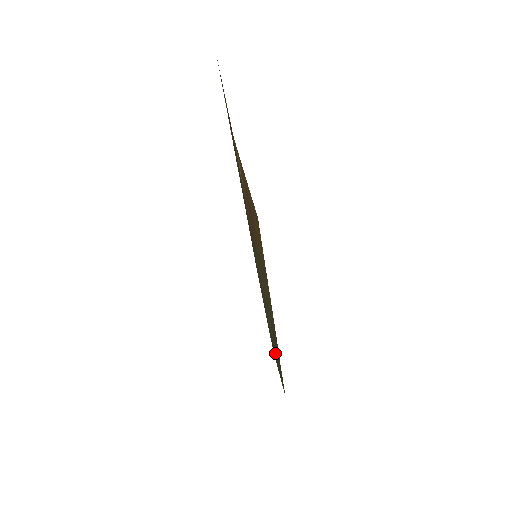
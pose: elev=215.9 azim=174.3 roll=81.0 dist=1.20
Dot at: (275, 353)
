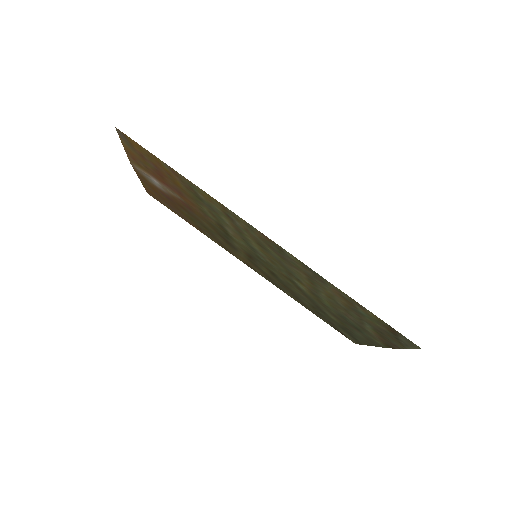
Dot at: (361, 318)
